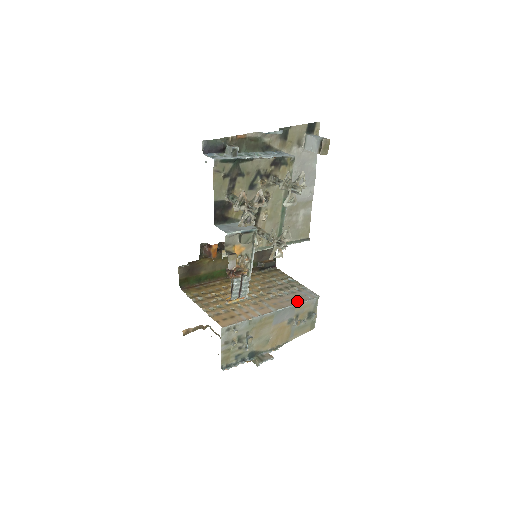
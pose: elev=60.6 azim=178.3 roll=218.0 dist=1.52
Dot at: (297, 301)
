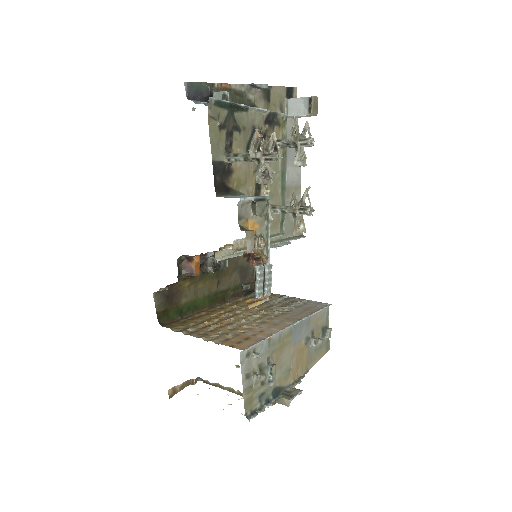
Dot at: (310, 312)
